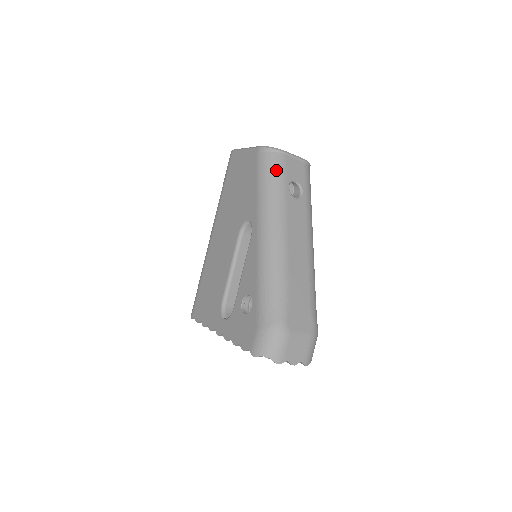
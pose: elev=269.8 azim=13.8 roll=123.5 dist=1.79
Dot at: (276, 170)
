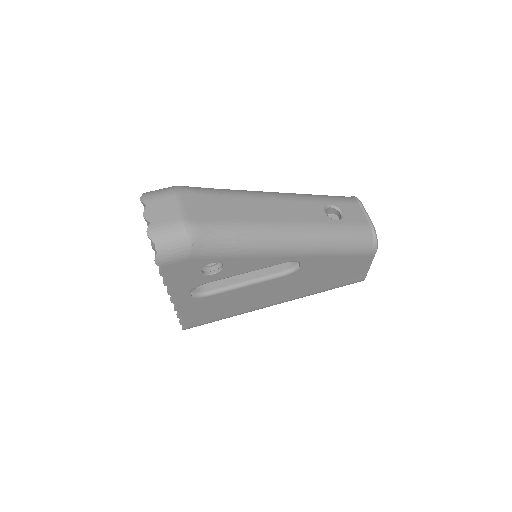
Dot at: (337, 197)
